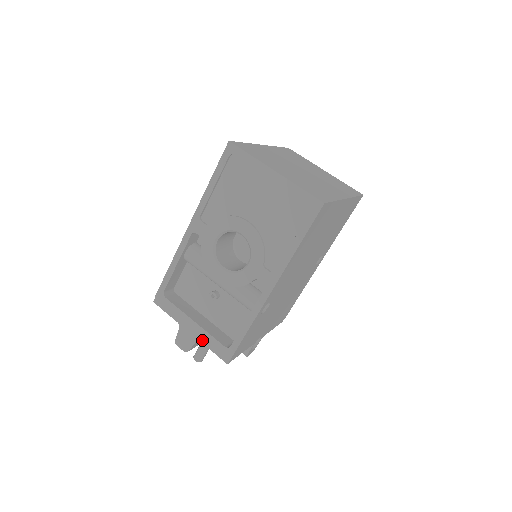
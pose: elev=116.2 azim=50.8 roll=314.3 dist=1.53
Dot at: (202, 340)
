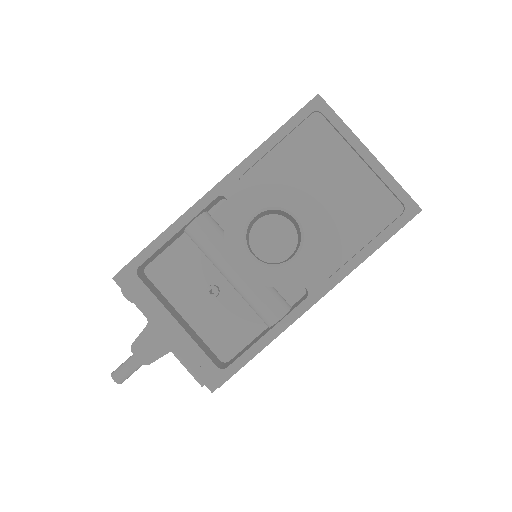
Dot at: (181, 351)
